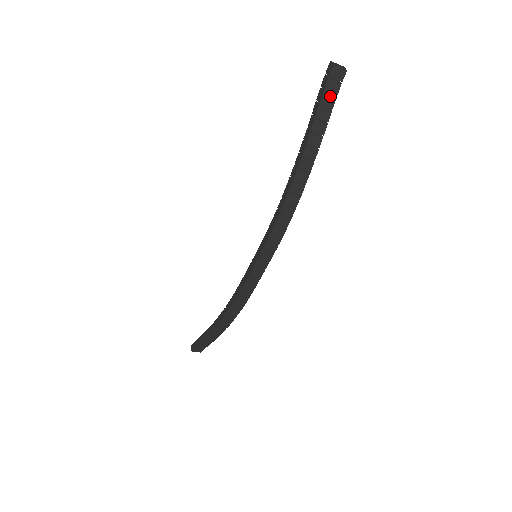
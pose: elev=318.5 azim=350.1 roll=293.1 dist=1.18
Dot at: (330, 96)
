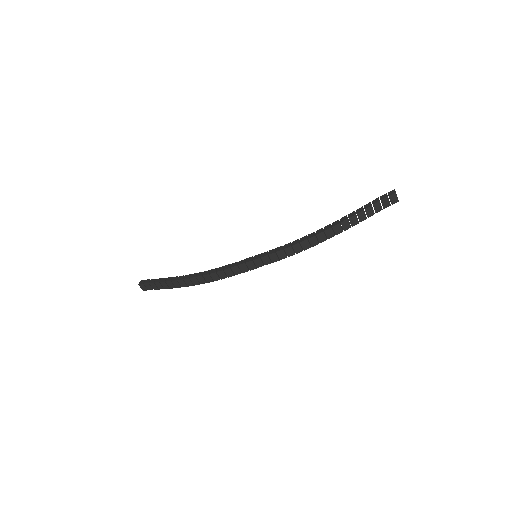
Dot at: (380, 206)
